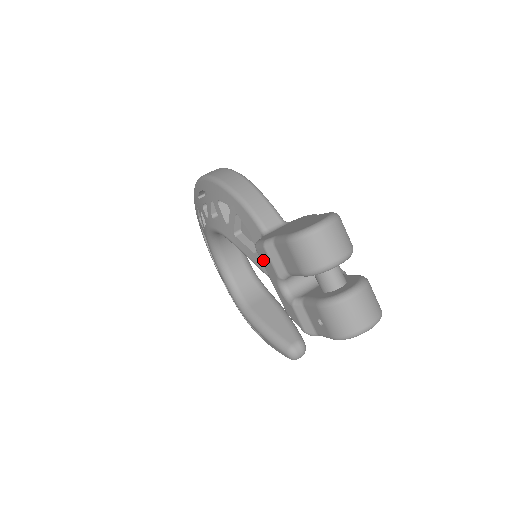
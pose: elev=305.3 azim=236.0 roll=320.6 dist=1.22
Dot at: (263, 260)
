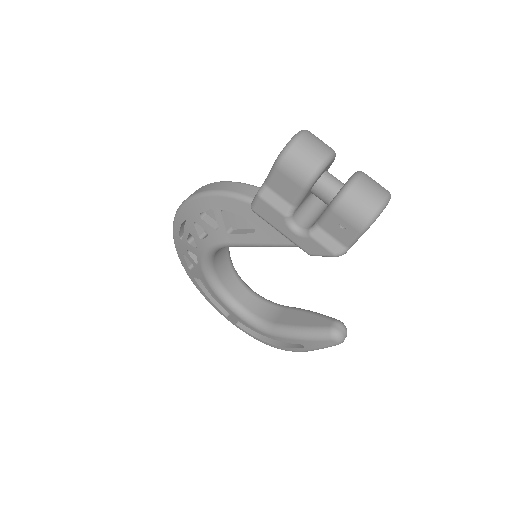
Dot at: (264, 215)
